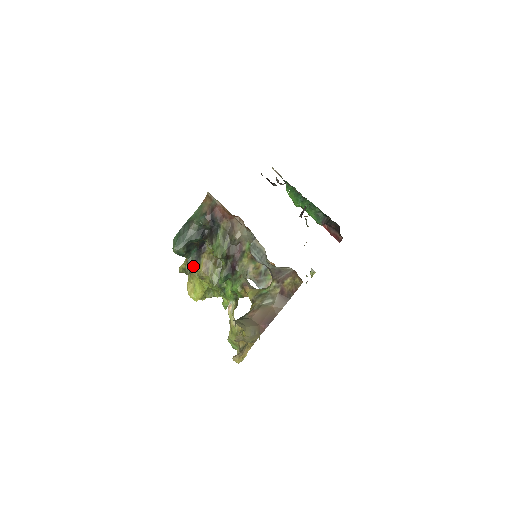
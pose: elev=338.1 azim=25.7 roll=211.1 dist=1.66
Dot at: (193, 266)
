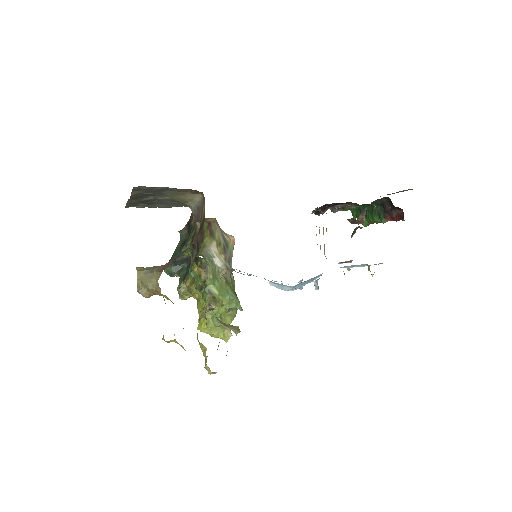
Dot at: (182, 281)
